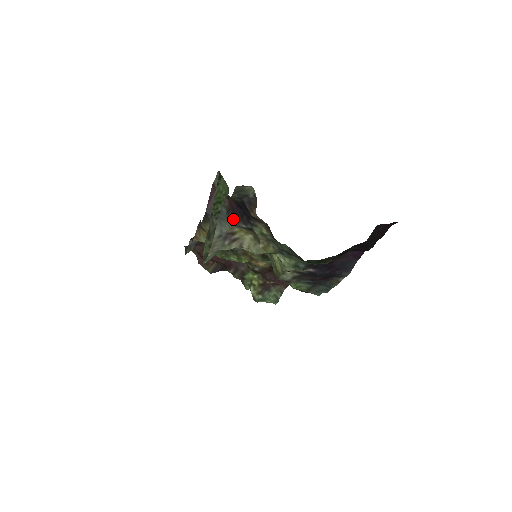
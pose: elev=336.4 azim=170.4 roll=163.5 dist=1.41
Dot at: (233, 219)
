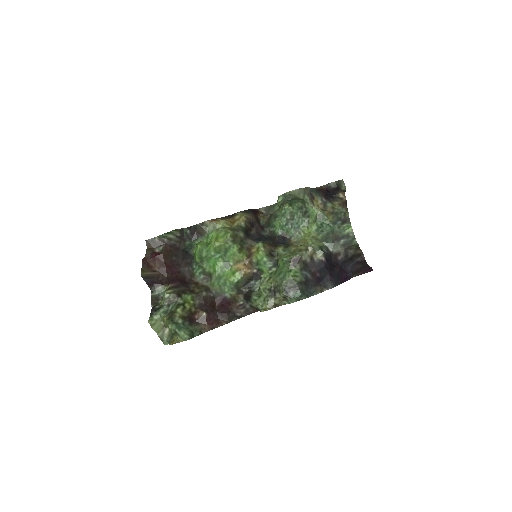
Dot at: (320, 193)
